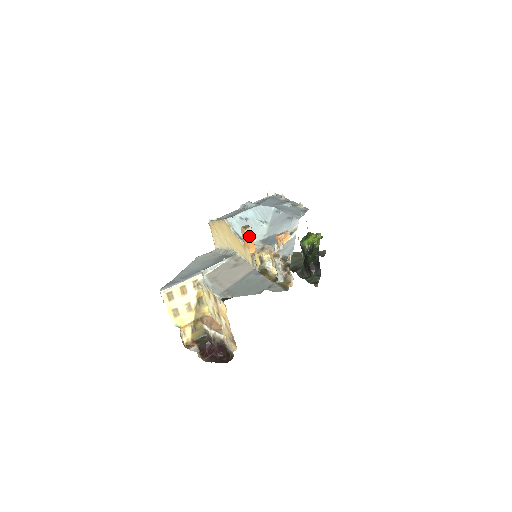
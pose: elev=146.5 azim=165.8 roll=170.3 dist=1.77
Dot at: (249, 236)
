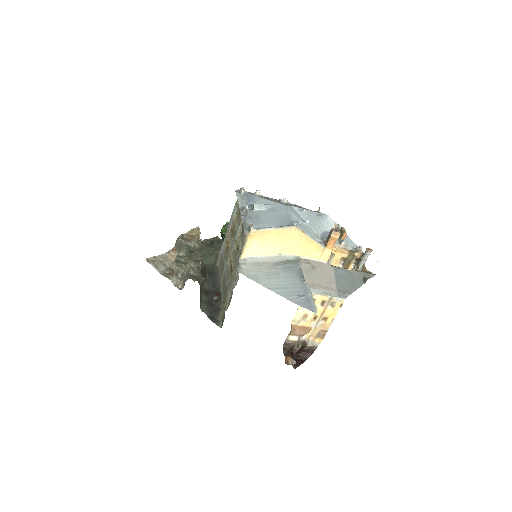
Dot at: (337, 238)
